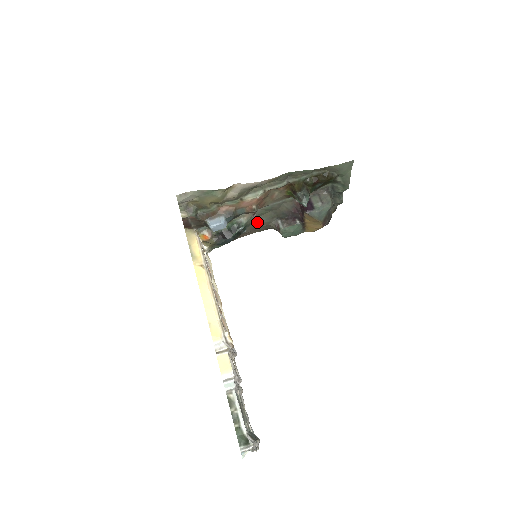
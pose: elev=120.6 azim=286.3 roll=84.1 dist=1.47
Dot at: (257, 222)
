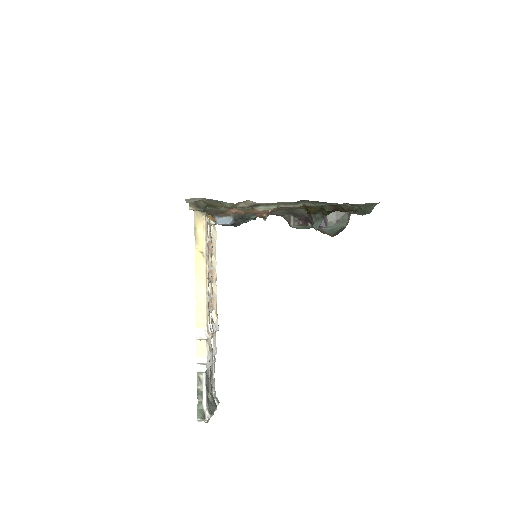
Dot at: occluded
